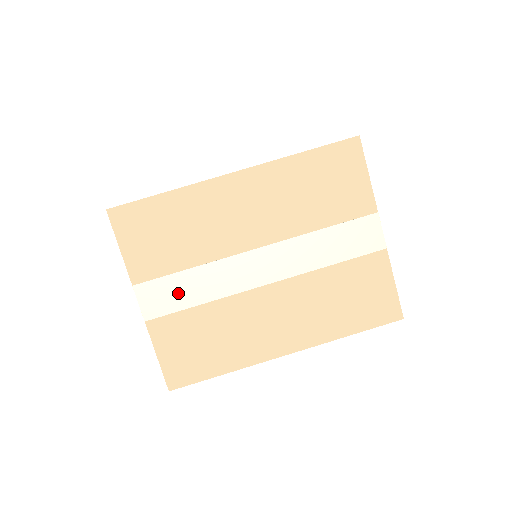
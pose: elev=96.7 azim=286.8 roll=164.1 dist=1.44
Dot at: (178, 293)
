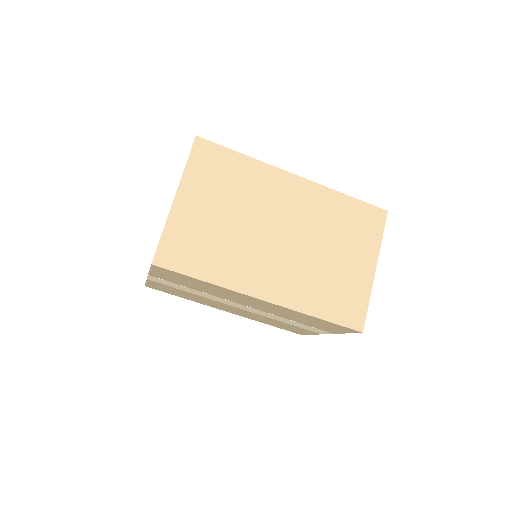
Dot at: (178, 287)
